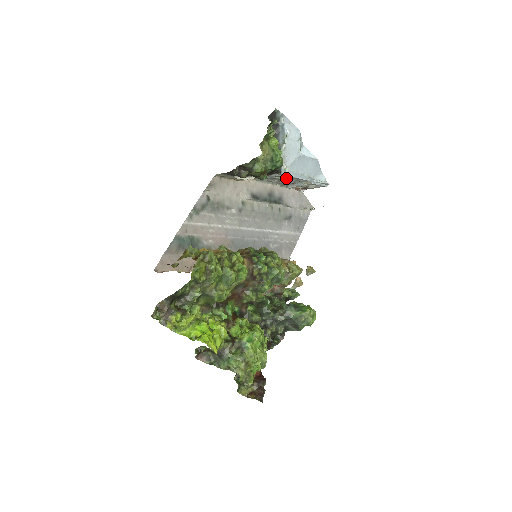
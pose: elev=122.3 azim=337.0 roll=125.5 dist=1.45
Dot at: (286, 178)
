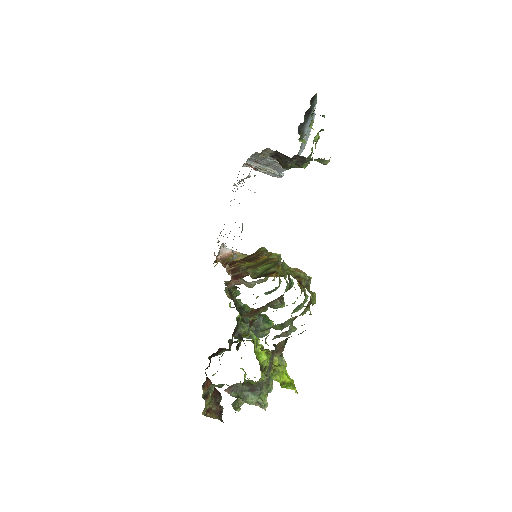
Dot at: (272, 162)
